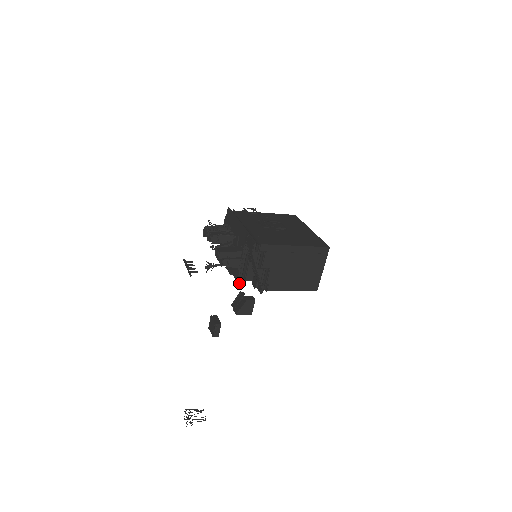
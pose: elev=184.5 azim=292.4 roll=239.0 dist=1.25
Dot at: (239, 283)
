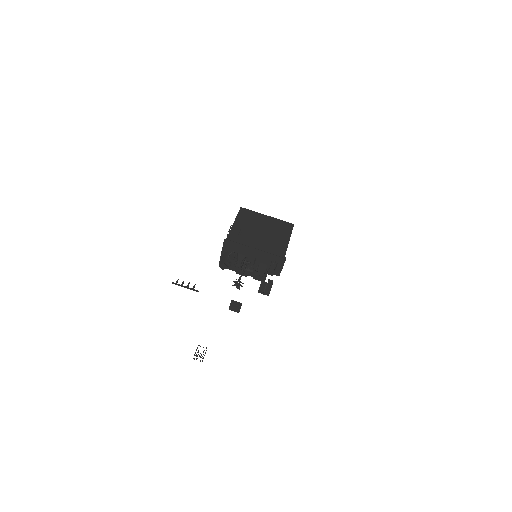
Dot at: occluded
